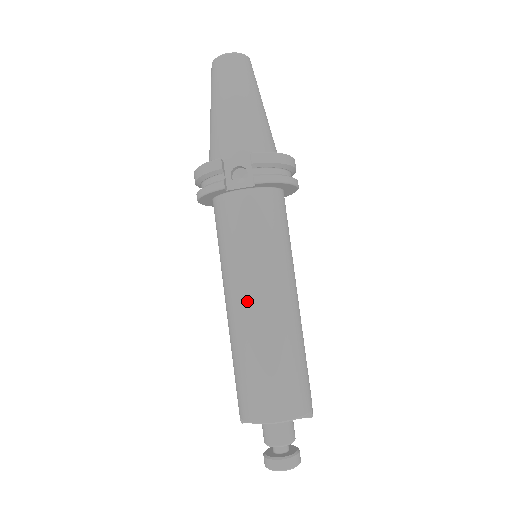
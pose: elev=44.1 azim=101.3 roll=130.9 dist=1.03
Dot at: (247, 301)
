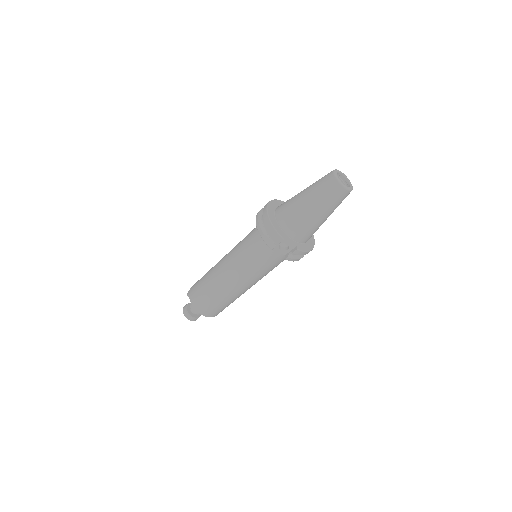
Dot at: (234, 281)
